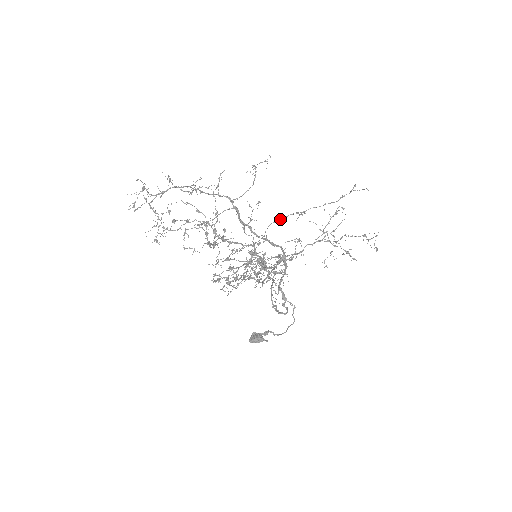
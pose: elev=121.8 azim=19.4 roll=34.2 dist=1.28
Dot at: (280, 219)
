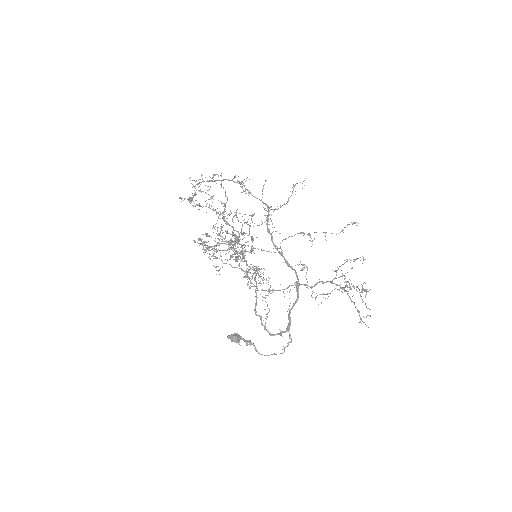
Dot at: occluded
